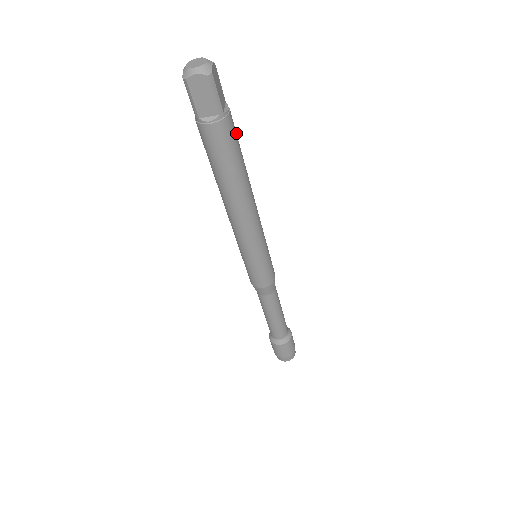
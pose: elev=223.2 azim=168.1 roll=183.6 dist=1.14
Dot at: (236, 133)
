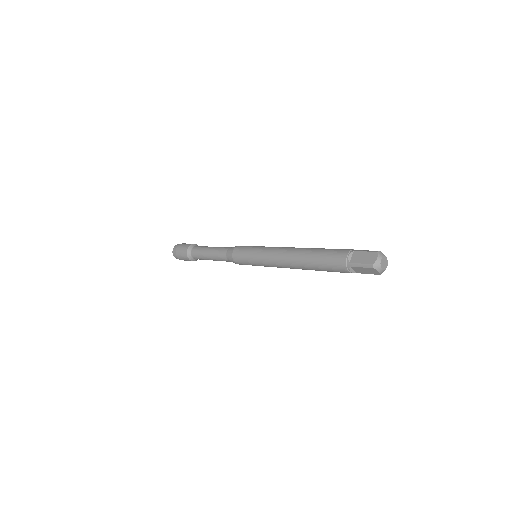
Dot at: occluded
